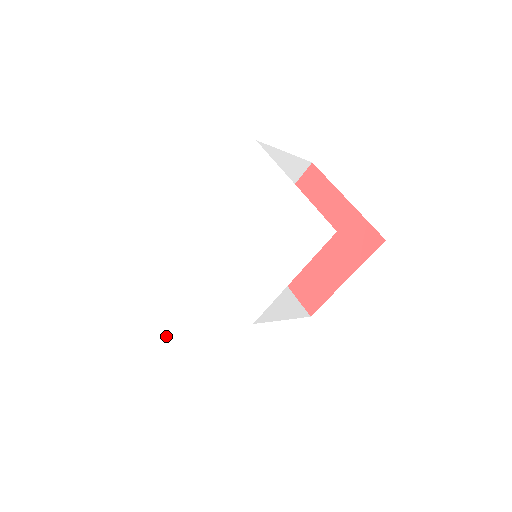
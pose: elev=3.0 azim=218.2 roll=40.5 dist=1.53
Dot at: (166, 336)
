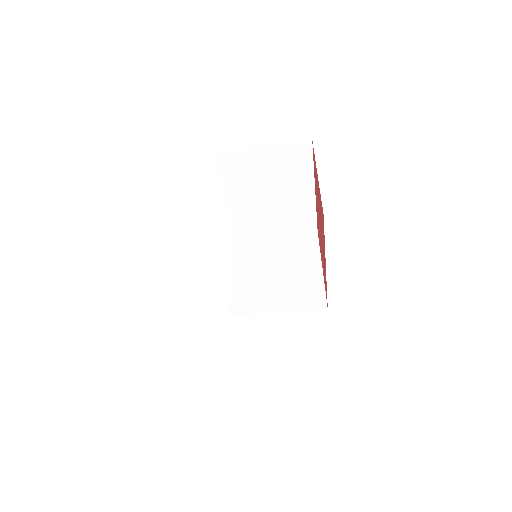
Dot at: occluded
